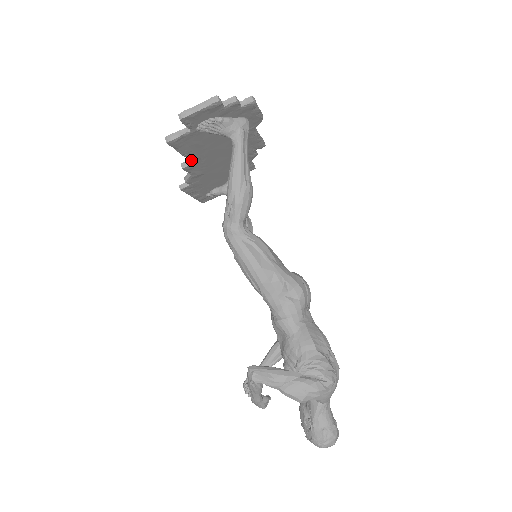
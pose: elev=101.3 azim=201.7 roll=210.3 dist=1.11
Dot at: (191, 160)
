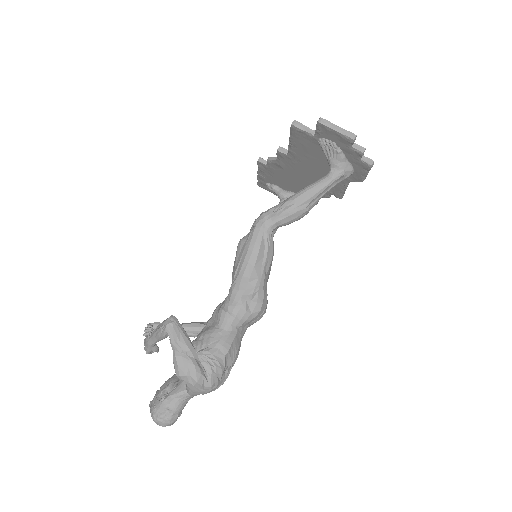
Dot at: (289, 152)
